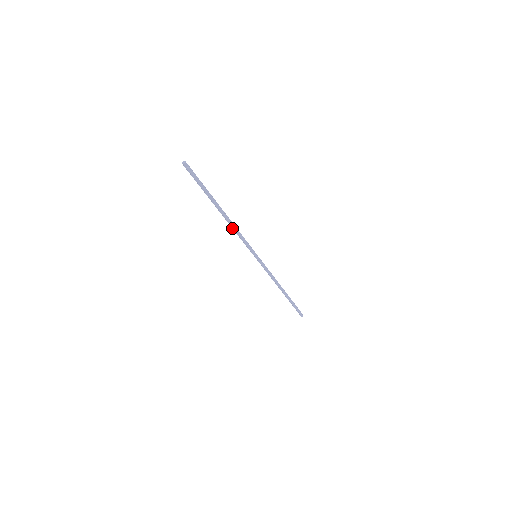
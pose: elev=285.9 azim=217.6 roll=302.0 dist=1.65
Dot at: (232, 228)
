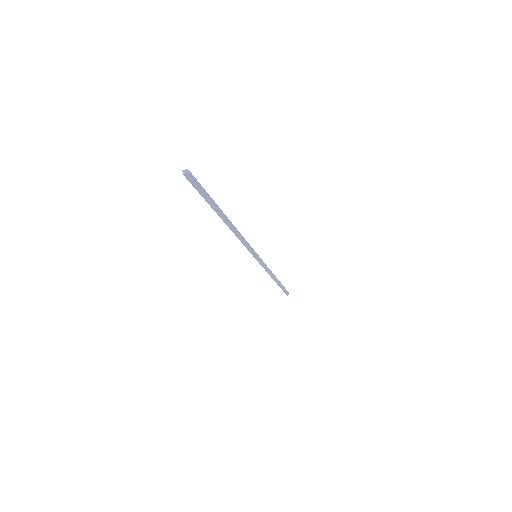
Dot at: (235, 233)
